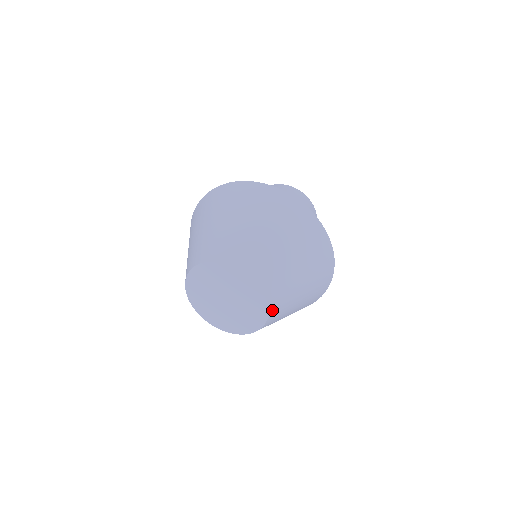
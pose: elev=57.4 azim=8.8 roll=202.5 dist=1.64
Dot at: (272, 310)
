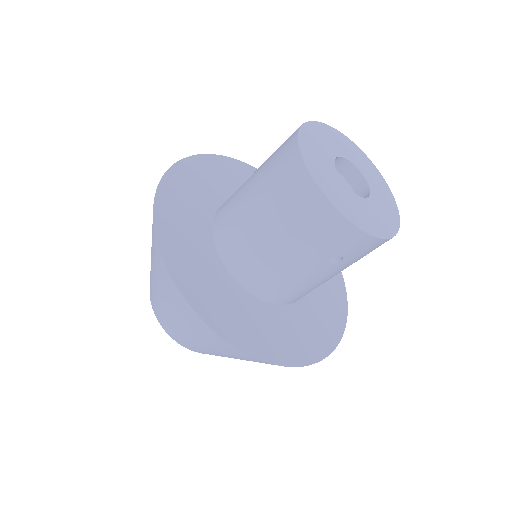
Dot at: occluded
